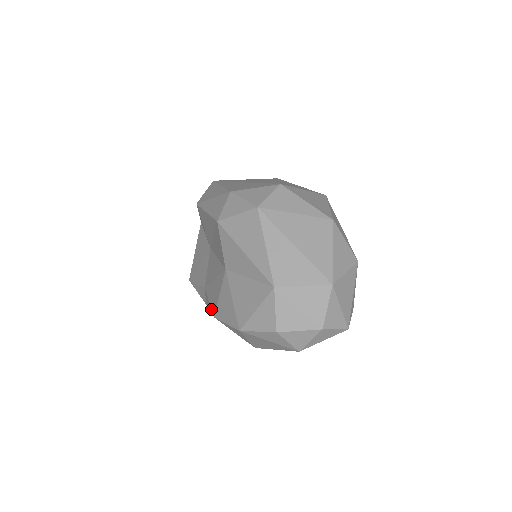
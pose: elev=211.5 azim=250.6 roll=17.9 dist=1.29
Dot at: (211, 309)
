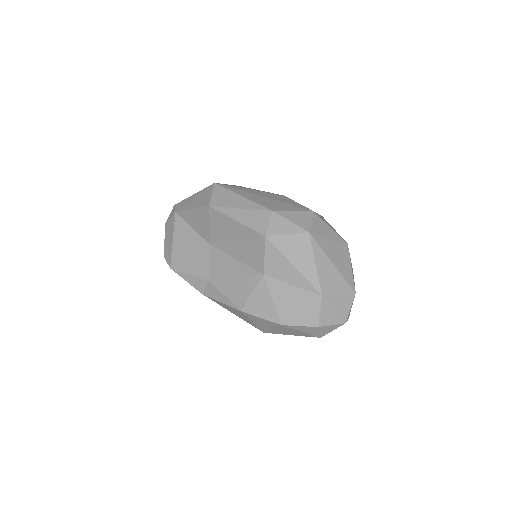
Dot at: (232, 303)
